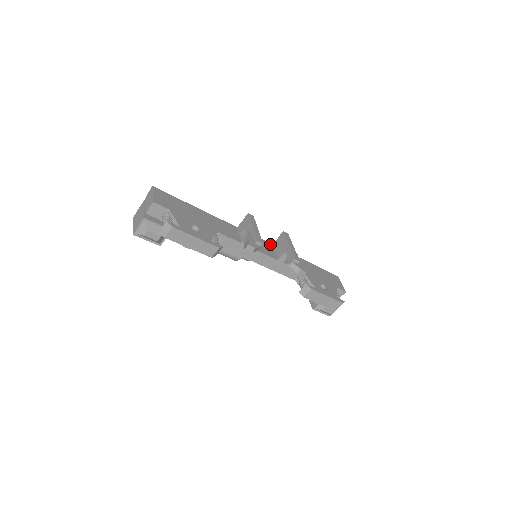
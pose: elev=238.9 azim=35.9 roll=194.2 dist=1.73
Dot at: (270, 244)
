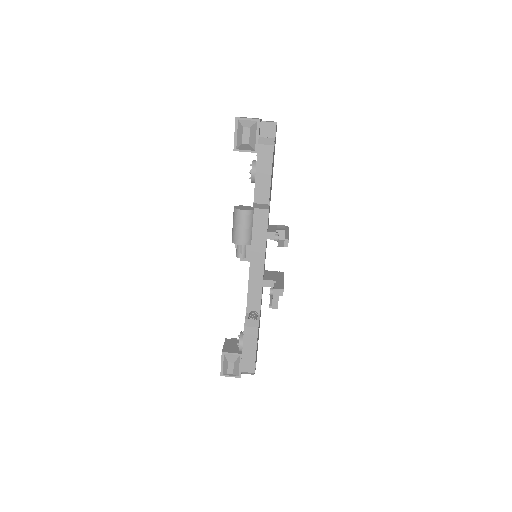
Dot at: occluded
